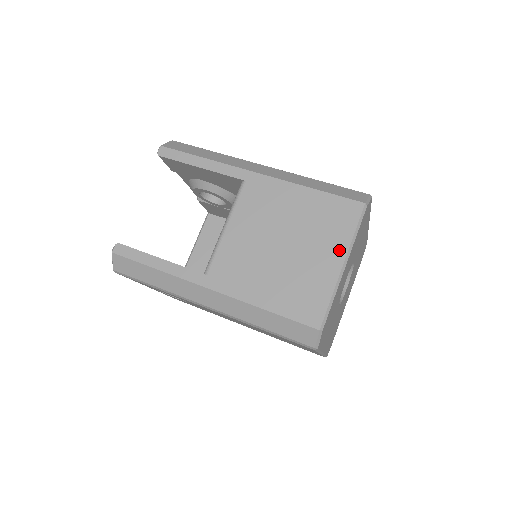
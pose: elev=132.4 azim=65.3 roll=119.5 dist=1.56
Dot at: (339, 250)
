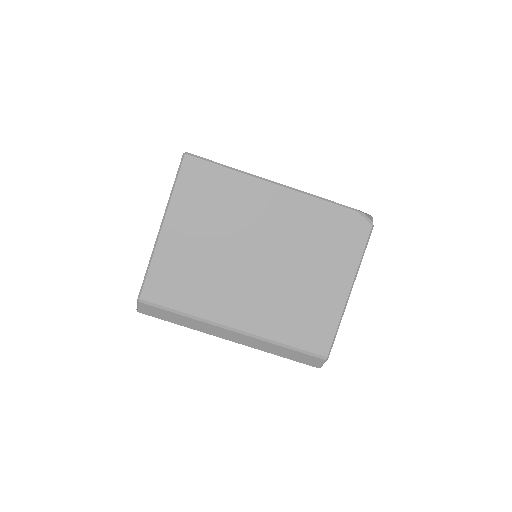
Dot at: occluded
